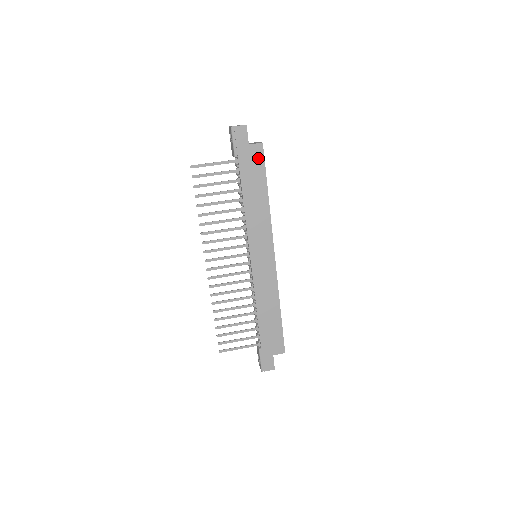
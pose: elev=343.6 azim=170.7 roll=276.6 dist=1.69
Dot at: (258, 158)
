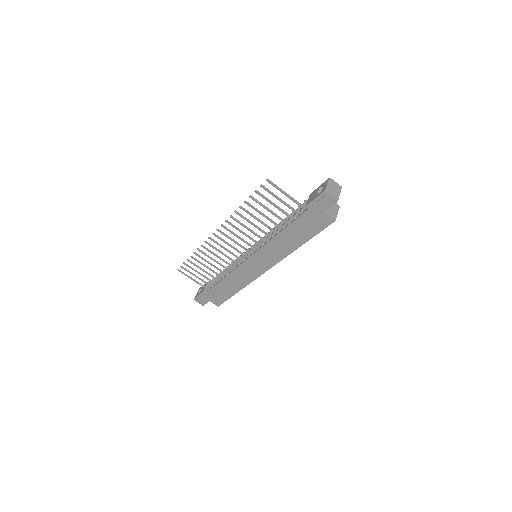
Dot at: (321, 224)
